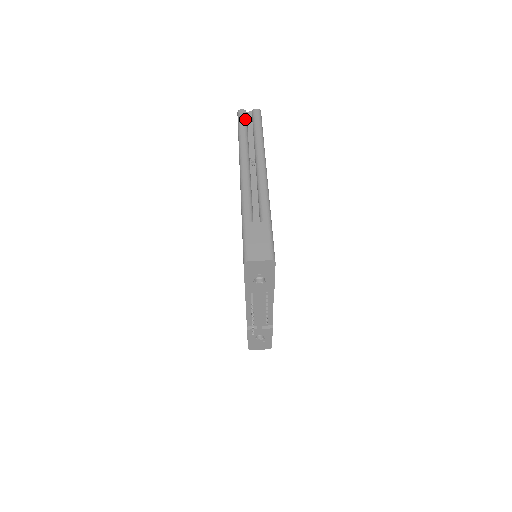
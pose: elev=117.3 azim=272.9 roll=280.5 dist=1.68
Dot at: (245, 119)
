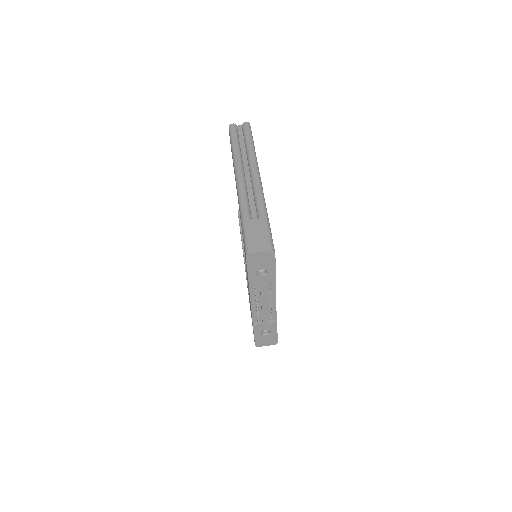
Dot at: (236, 132)
